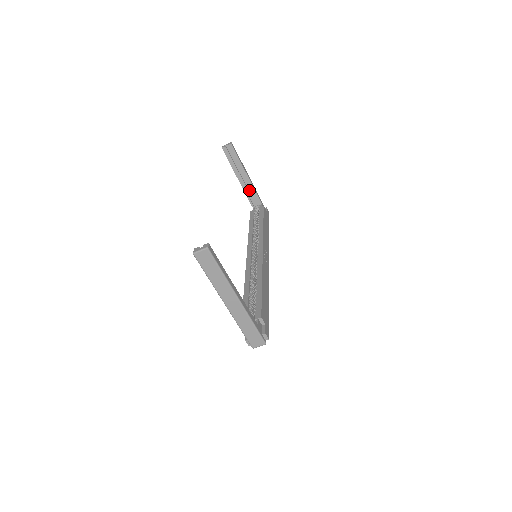
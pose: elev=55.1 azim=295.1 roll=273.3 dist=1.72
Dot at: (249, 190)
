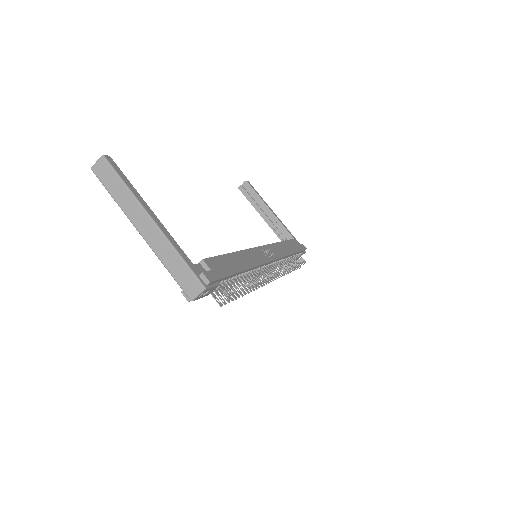
Dot at: (278, 228)
